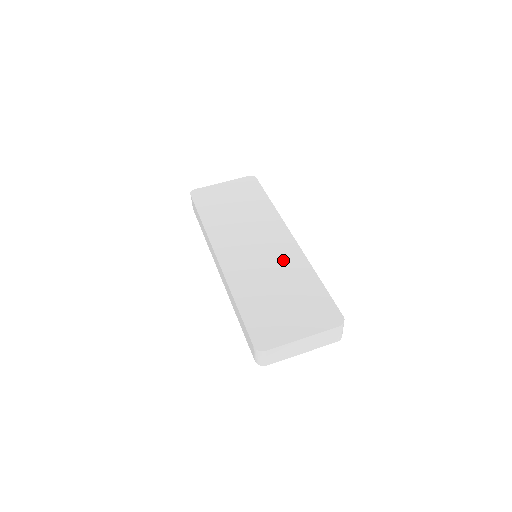
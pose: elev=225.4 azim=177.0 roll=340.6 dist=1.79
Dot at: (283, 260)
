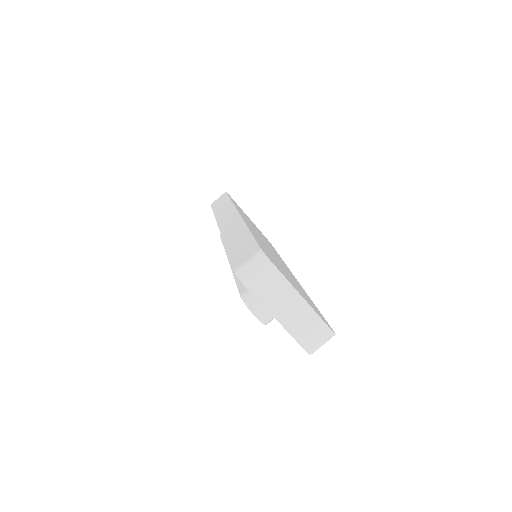
Dot at: (288, 271)
